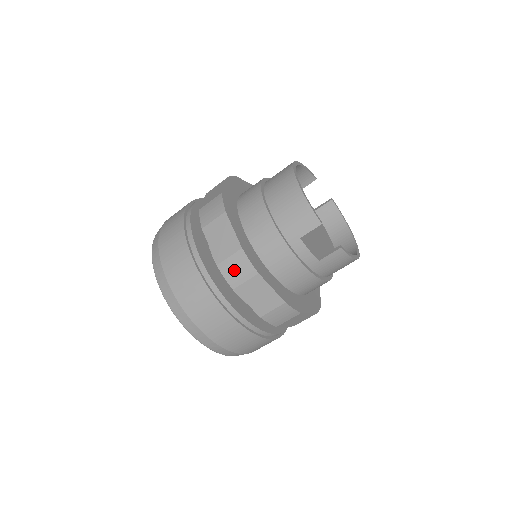
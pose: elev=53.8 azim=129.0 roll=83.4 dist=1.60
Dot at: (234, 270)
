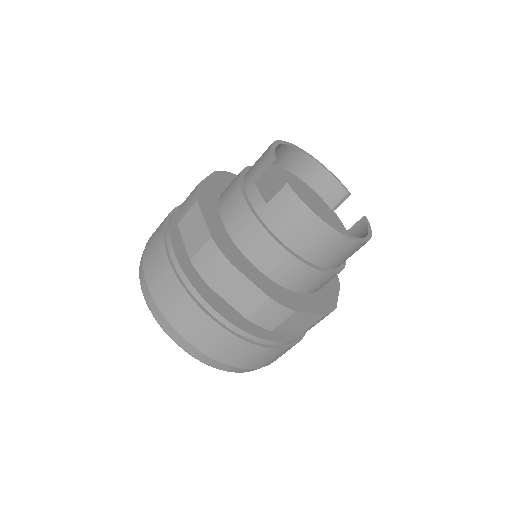
Dot at: (185, 205)
